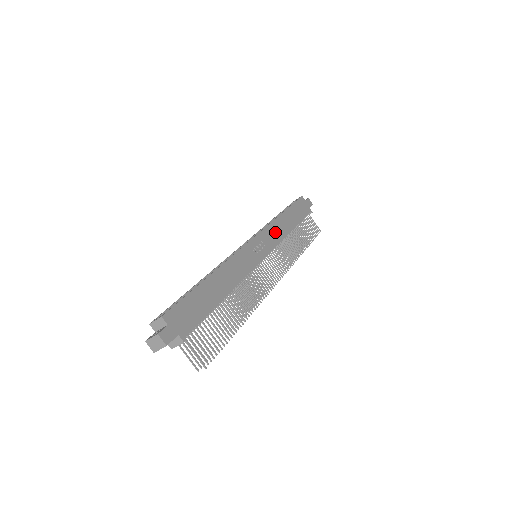
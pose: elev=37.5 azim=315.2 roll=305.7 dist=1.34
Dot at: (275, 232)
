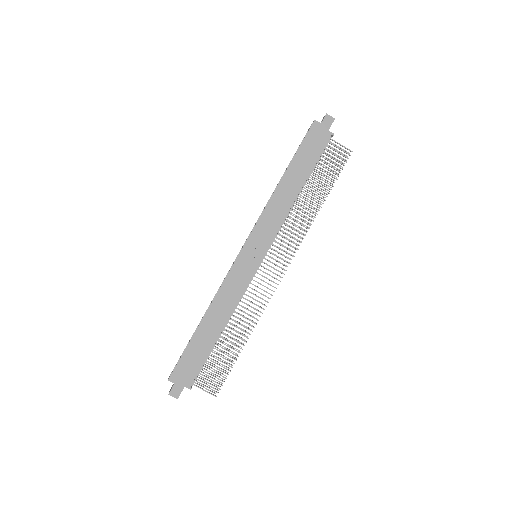
Dot at: (273, 215)
